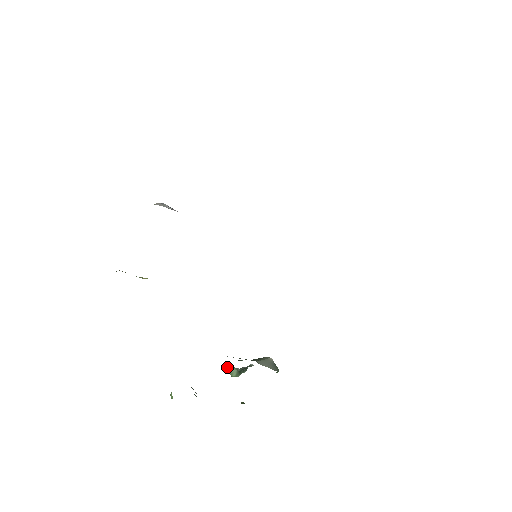
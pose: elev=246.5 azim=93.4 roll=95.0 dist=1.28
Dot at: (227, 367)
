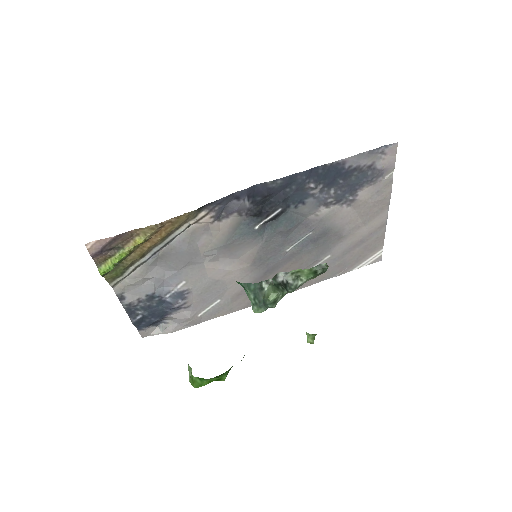
Dot at: (256, 290)
